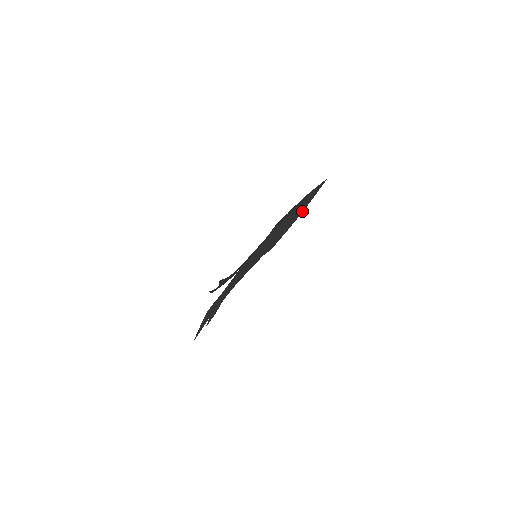
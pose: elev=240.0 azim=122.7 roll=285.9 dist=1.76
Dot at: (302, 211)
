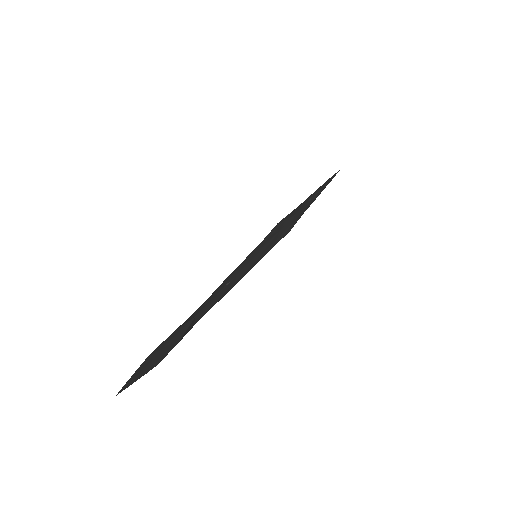
Dot at: (325, 183)
